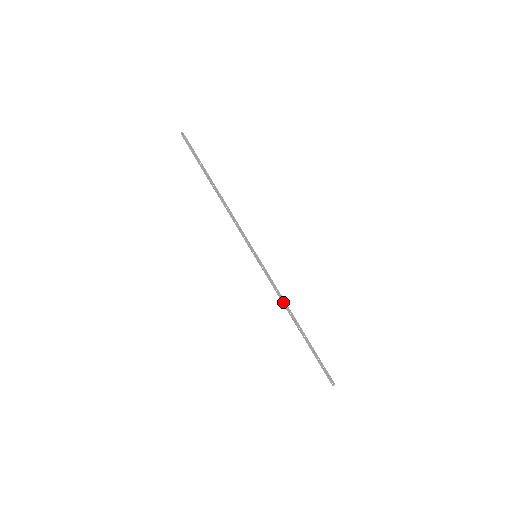
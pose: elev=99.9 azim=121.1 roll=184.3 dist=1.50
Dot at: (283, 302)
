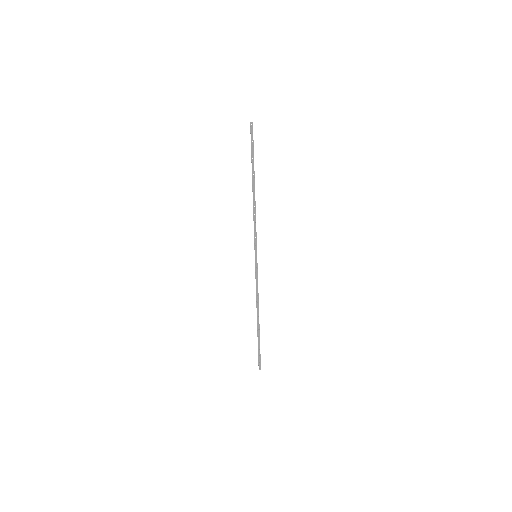
Dot at: (257, 299)
